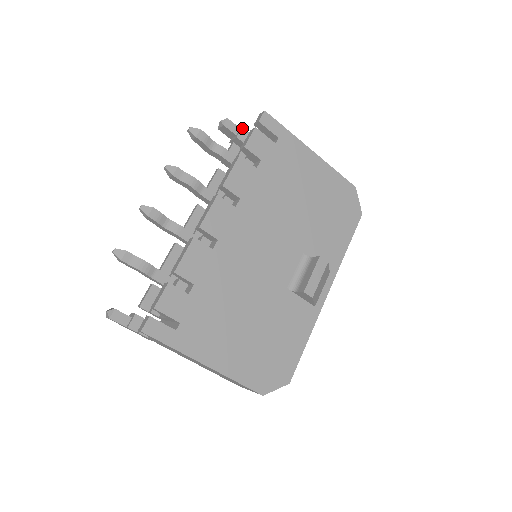
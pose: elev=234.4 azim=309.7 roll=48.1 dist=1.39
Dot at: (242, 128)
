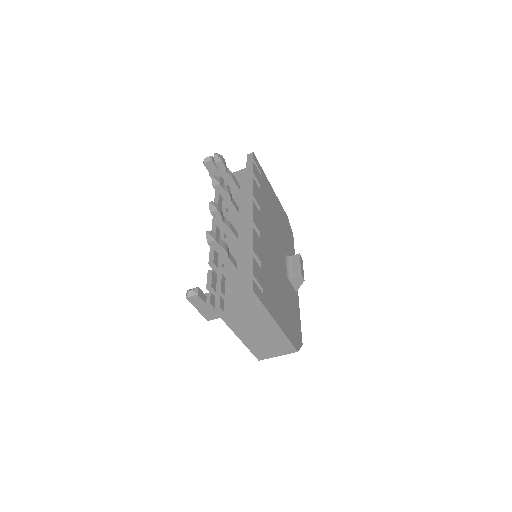
Dot at: occluded
